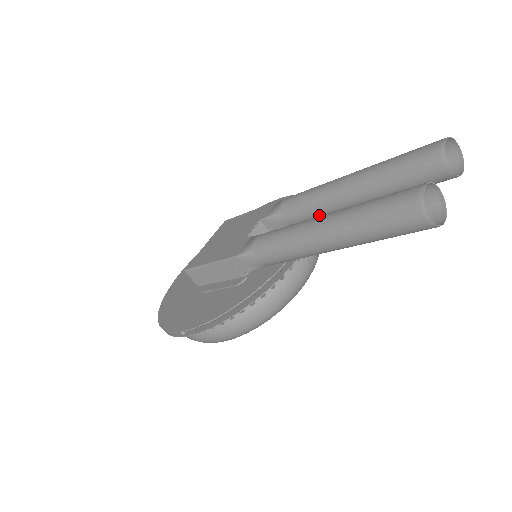
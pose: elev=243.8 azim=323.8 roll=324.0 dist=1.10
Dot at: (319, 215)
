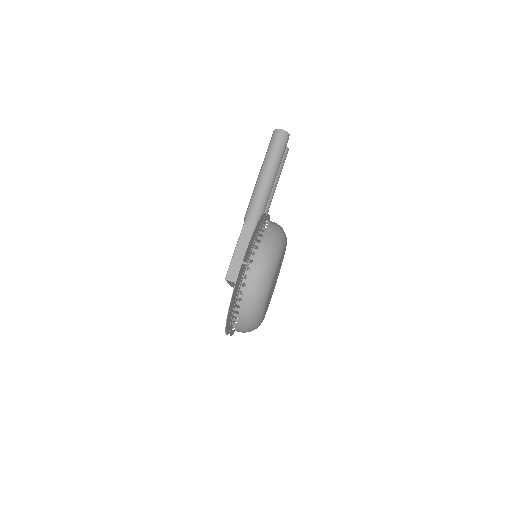
Dot at: occluded
